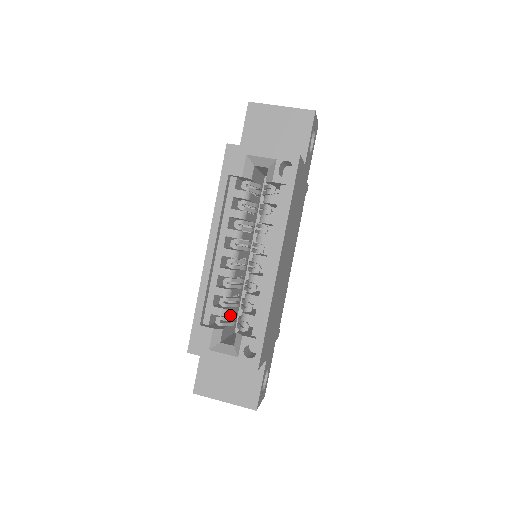
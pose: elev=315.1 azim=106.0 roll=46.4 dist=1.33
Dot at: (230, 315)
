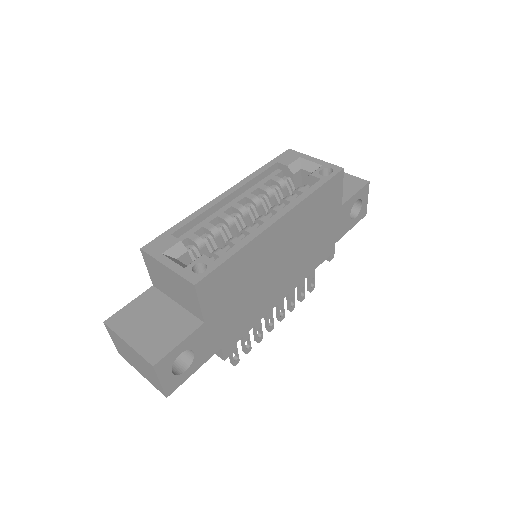
Dot at: occluded
